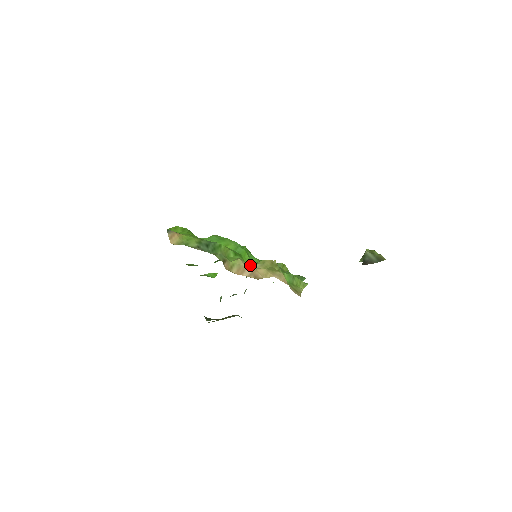
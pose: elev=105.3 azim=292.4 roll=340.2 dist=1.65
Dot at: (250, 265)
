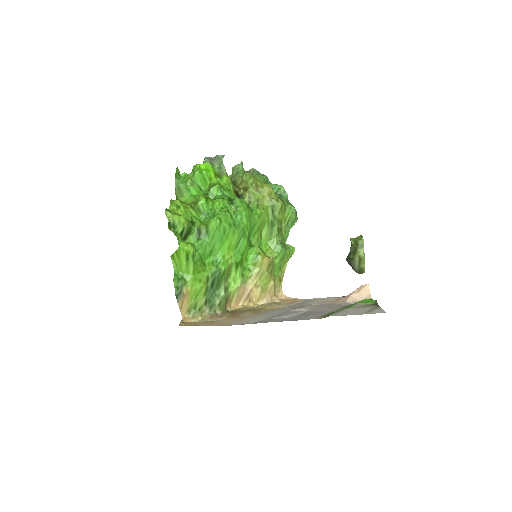
Dot at: (248, 277)
